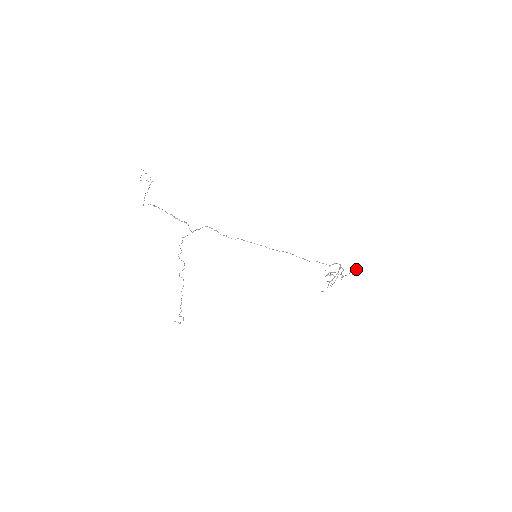
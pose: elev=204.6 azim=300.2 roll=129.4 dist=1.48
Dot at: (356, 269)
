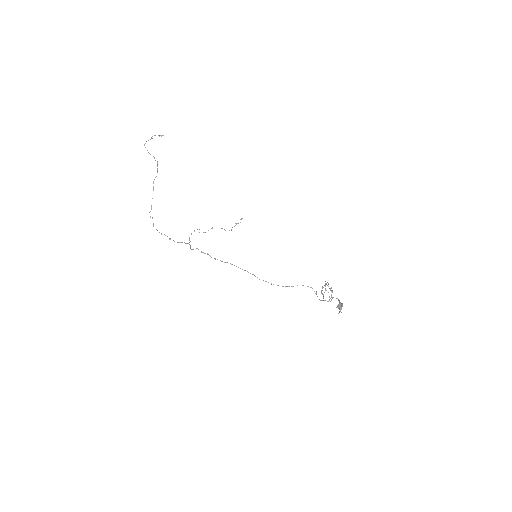
Dot at: (339, 308)
